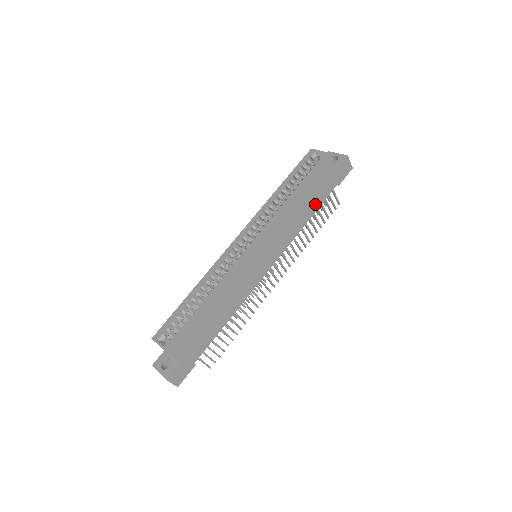
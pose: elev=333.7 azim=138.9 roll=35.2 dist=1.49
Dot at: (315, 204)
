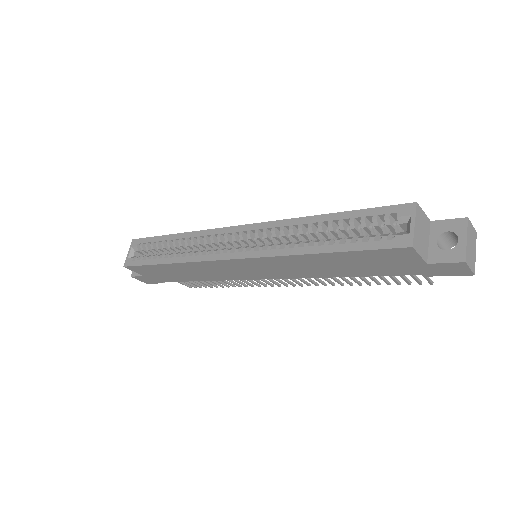
Dot at: (360, 271)
